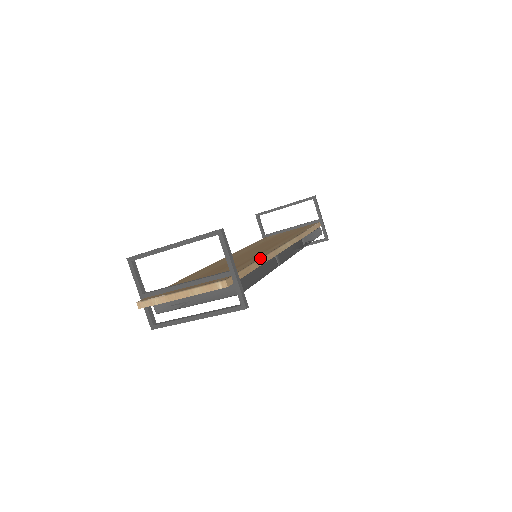
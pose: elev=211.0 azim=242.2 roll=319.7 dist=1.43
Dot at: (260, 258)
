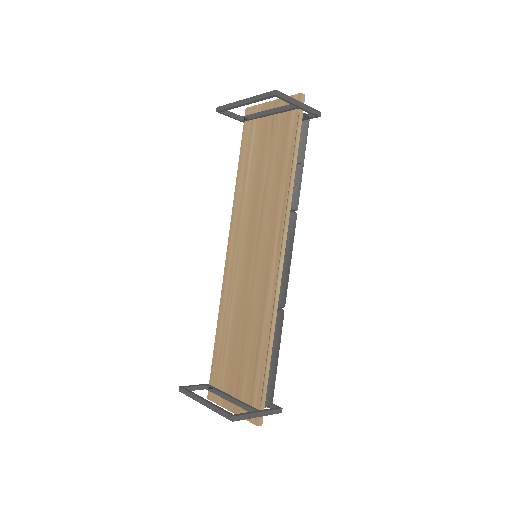
Dot at: (267, 349)
